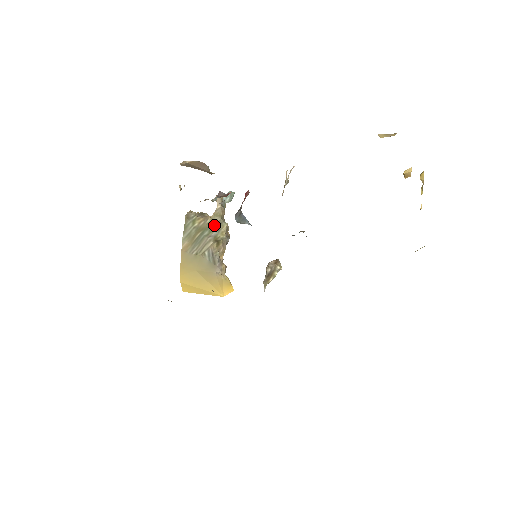
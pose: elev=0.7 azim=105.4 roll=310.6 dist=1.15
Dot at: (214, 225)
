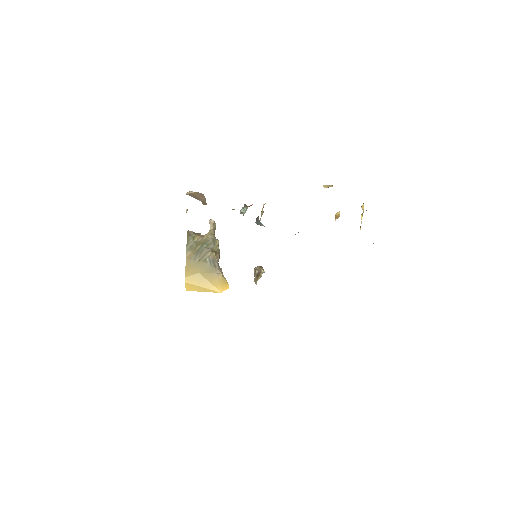
Dot at: (210, 241)
